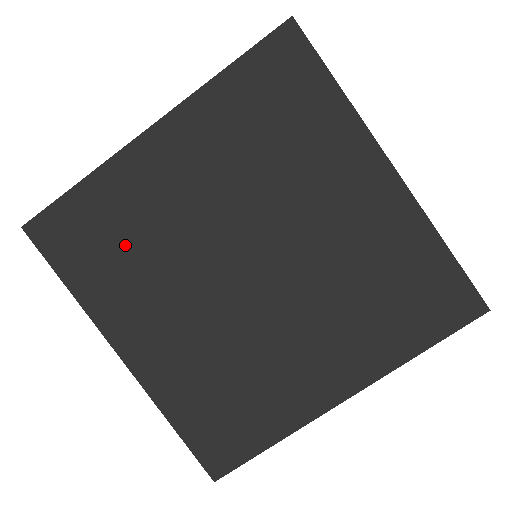
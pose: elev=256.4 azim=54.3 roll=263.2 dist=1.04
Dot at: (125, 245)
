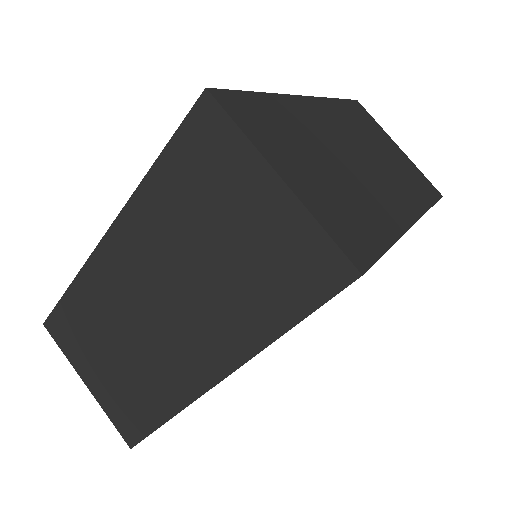
Dot at: occluded
